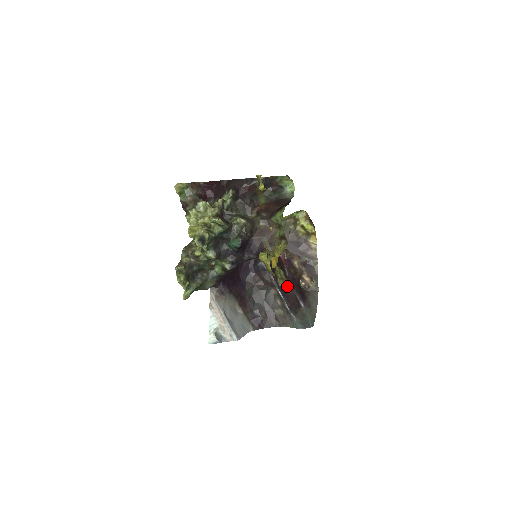
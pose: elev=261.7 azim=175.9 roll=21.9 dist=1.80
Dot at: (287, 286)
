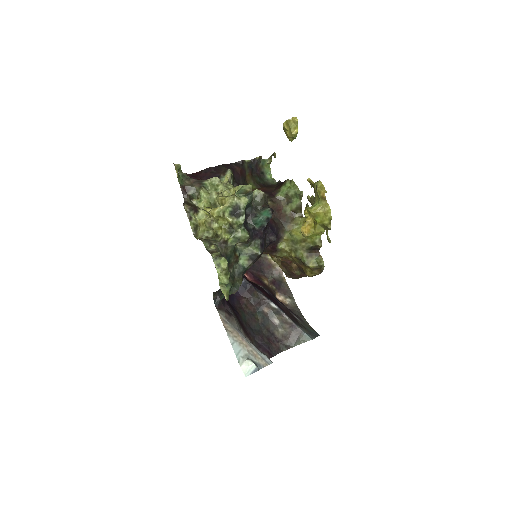
Dot at: (320, 260)
